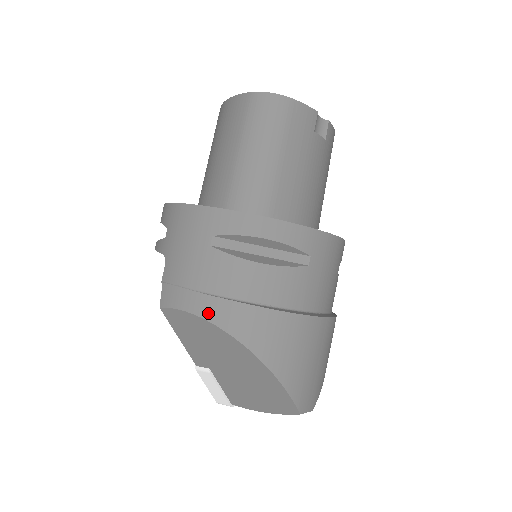
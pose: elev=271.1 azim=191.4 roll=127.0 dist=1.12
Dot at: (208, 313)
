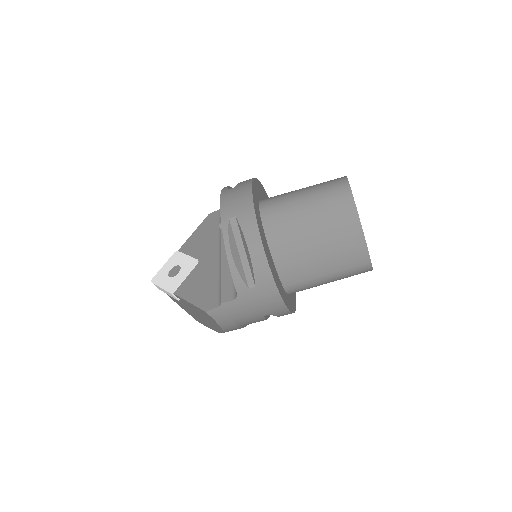
Dot at: (227, 329)
